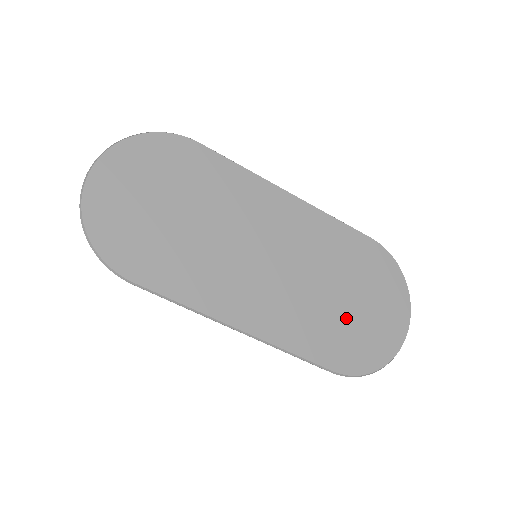
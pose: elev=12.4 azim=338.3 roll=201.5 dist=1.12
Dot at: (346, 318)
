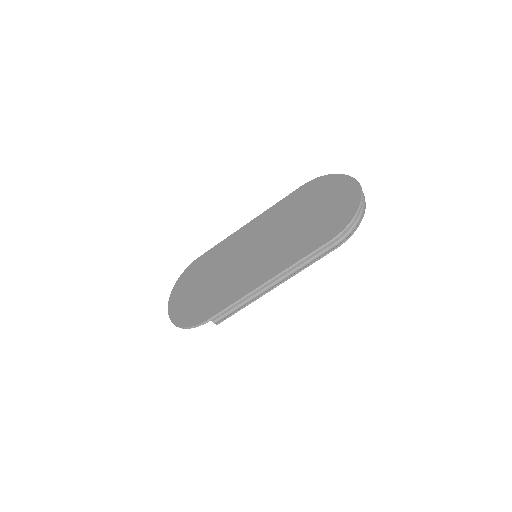
Dot at: (317, 219)
